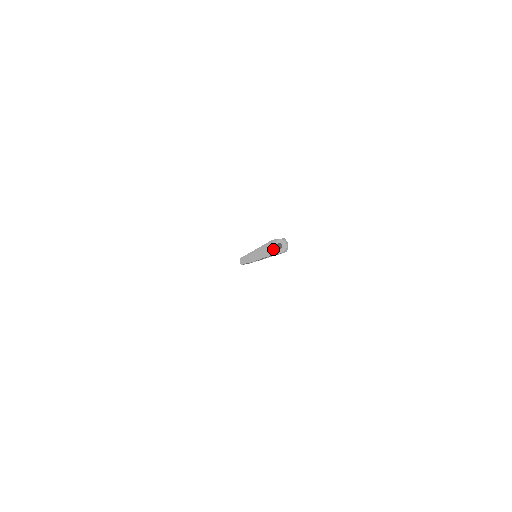
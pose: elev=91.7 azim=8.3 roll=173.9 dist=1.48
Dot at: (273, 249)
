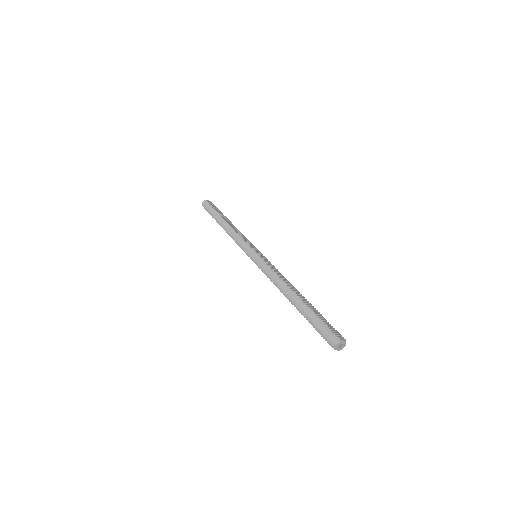
Dot at: (335, 347)
